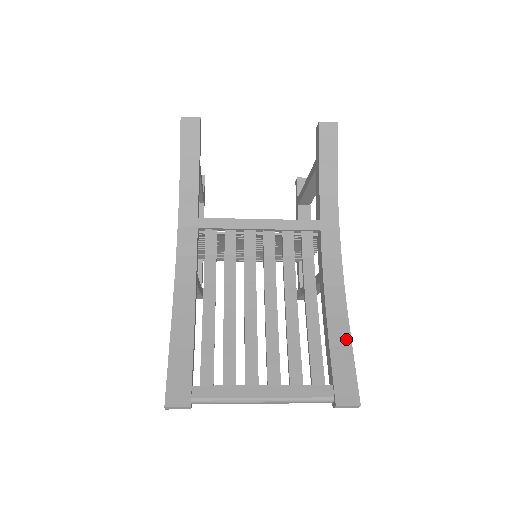
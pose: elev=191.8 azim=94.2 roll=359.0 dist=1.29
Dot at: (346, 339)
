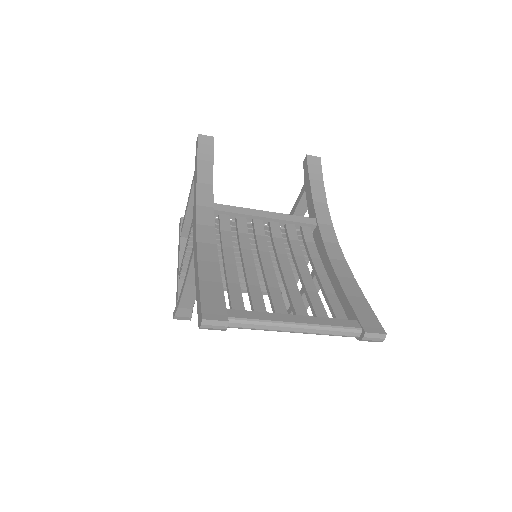
Dot at: (358, 292)
